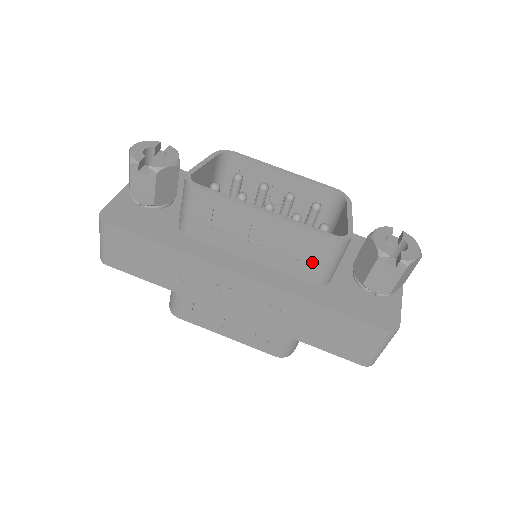
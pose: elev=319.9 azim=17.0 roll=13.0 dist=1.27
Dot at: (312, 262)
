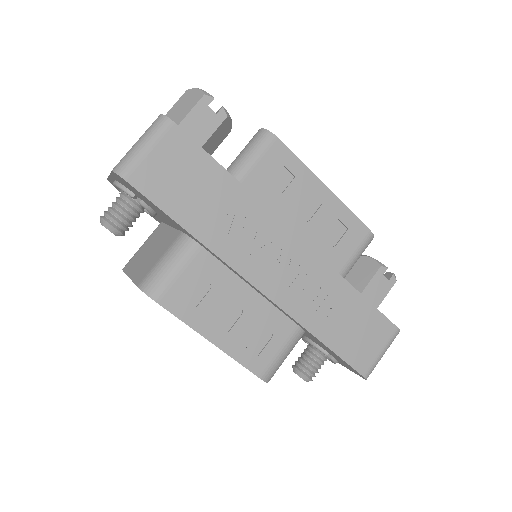
Dot at: (344, 251)
